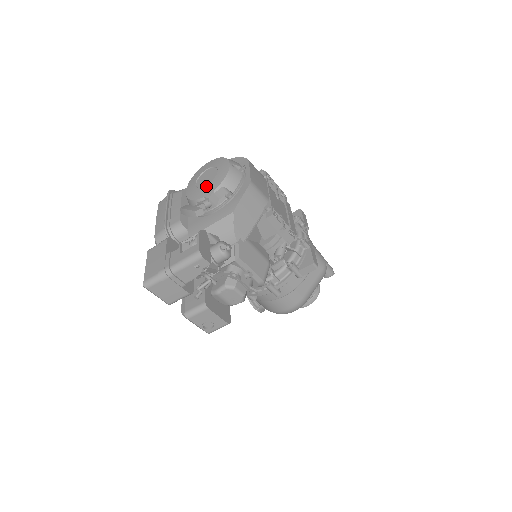
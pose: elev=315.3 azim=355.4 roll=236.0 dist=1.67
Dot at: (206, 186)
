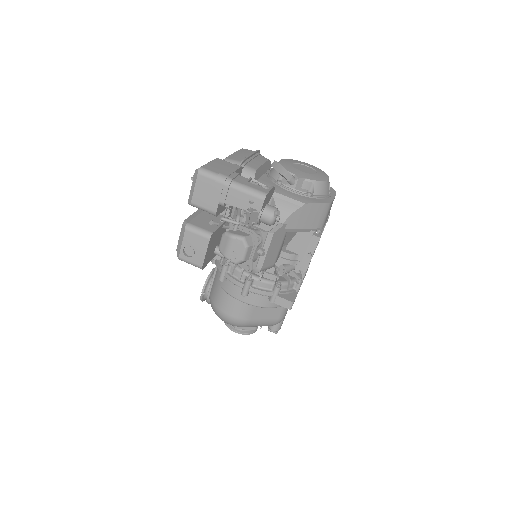
Dot at: (302, 171)
